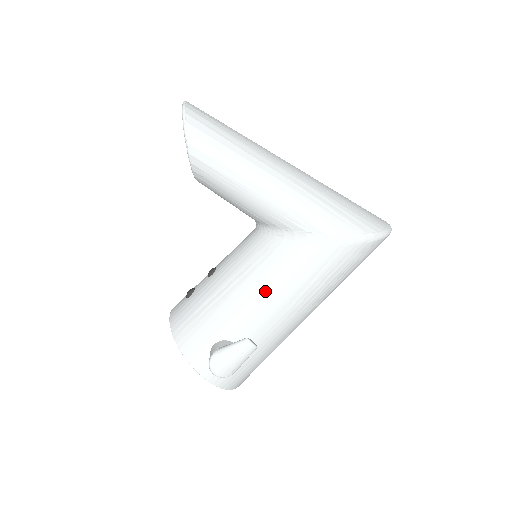
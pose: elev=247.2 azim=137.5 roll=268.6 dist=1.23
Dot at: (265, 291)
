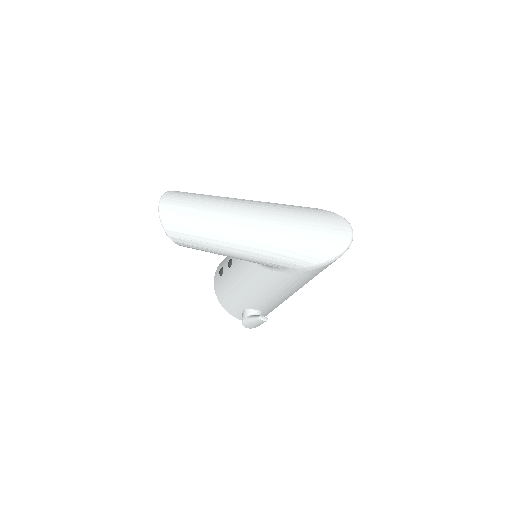
Dot at: (264, 291)
